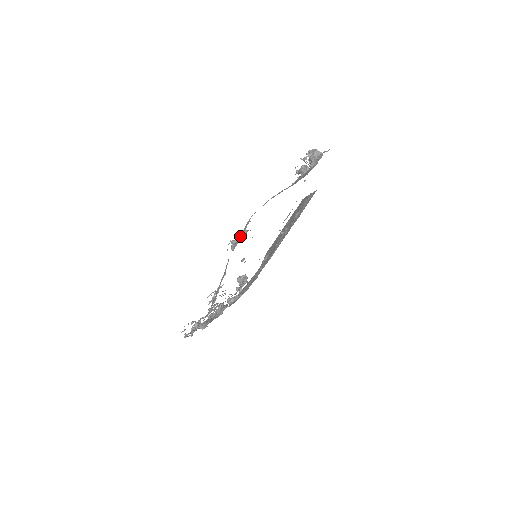
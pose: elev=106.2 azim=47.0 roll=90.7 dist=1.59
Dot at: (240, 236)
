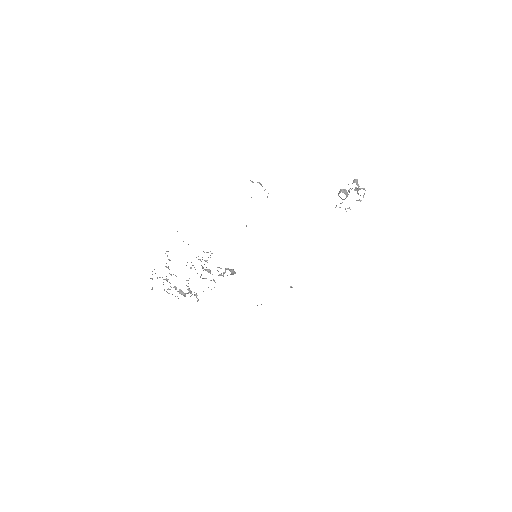
Dot at: occluded
